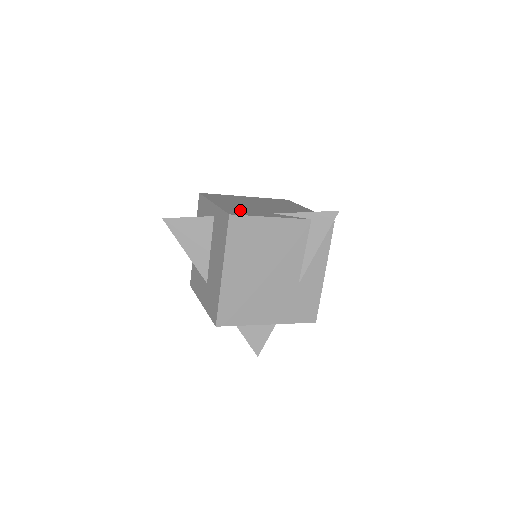
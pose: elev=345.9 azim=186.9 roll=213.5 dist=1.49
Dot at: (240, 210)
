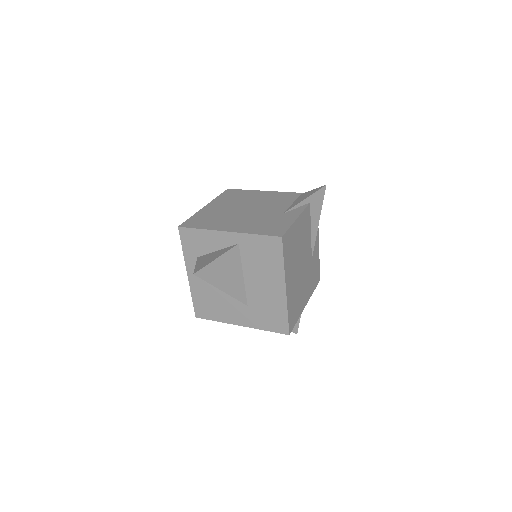
Dot at: (267, 226)
